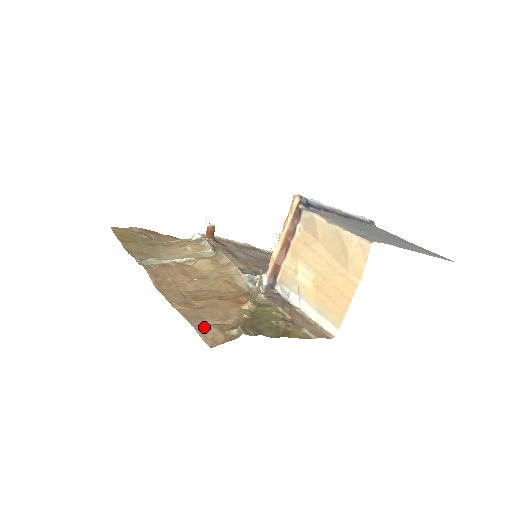
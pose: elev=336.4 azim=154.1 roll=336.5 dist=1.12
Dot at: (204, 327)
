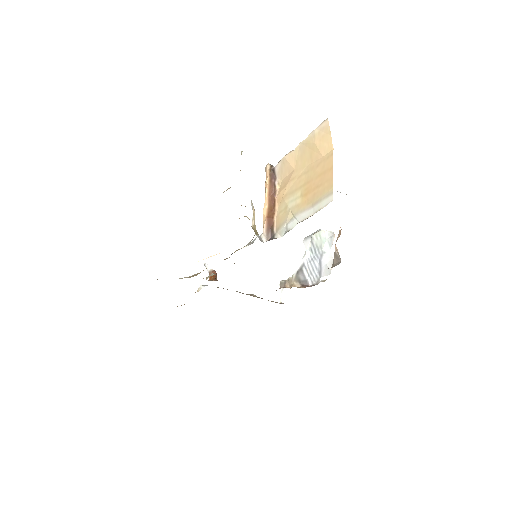
Dot at: occluded
